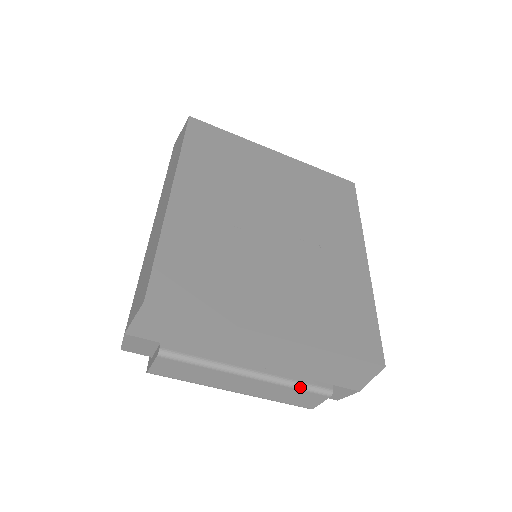
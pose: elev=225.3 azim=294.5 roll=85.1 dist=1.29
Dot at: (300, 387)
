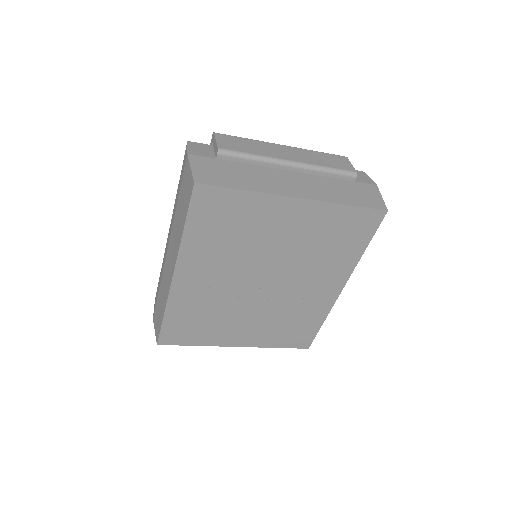
Dot at: occluded
